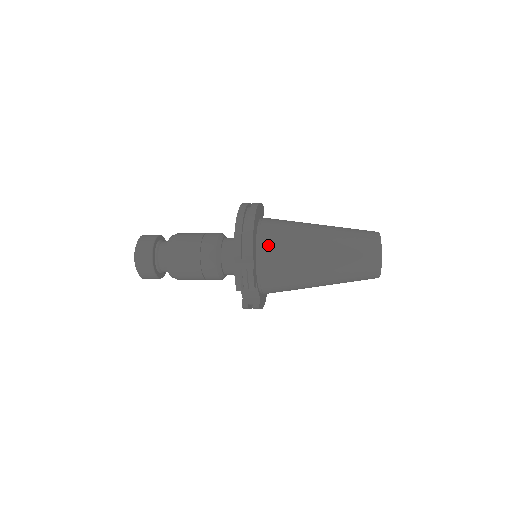
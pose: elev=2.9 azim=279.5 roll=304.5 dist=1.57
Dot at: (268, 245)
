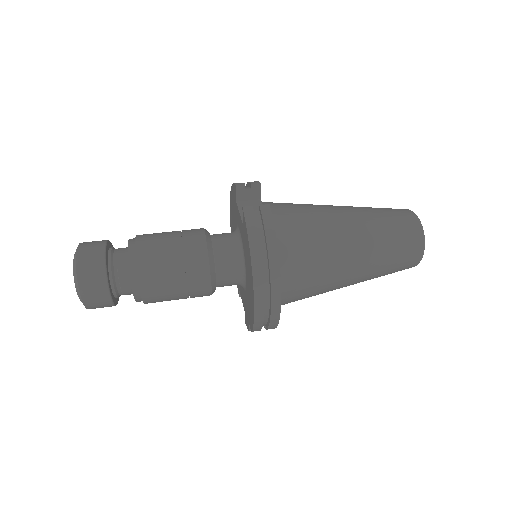
Dot at: (290, 299)
